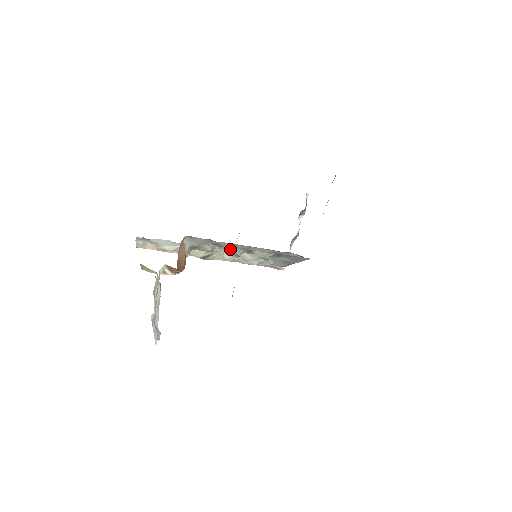
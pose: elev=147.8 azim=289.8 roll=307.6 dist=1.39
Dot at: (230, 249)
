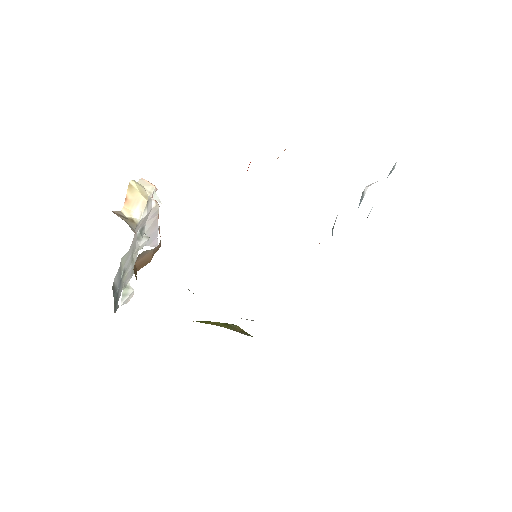
Dot at: occluded
